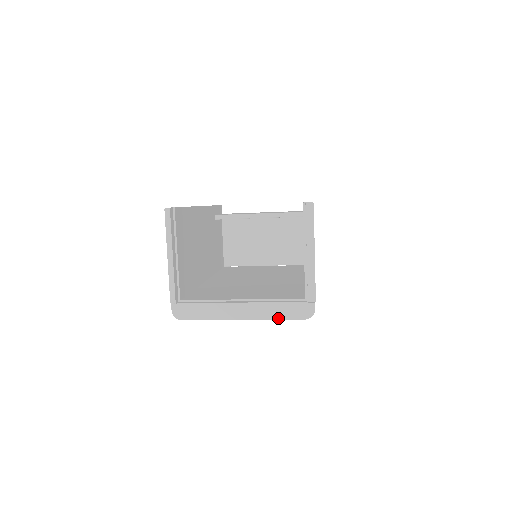
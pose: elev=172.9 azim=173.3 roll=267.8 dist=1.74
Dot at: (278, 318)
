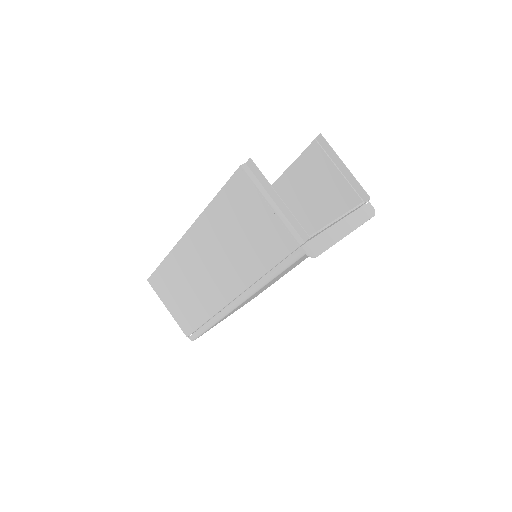
Dot at: (363, 222)
